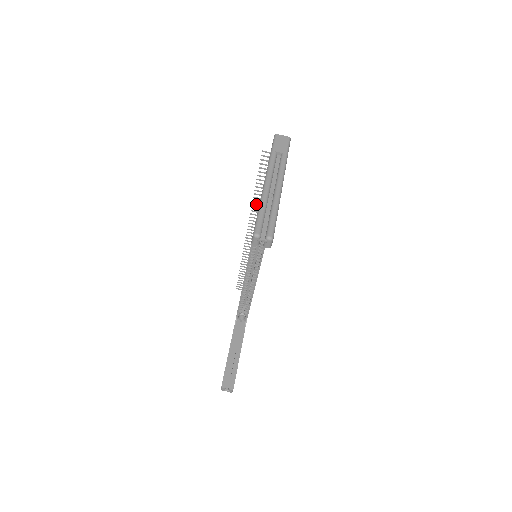
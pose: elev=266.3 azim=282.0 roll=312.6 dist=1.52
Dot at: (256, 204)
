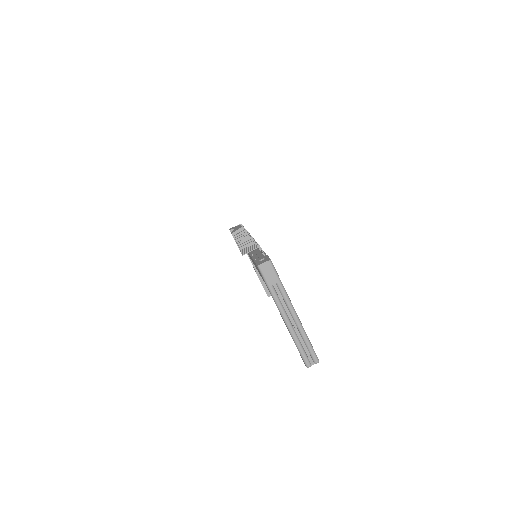
Dot at: (240, 243)
